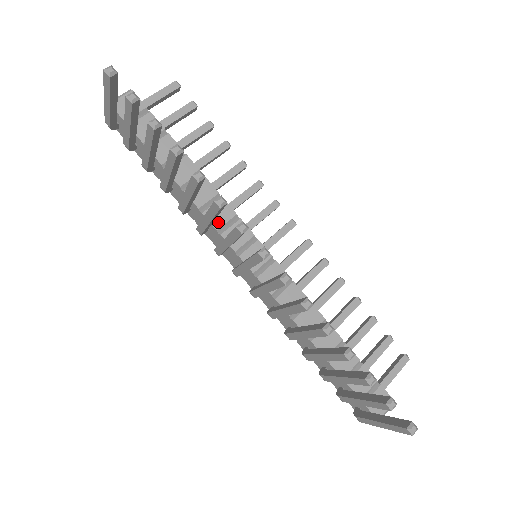
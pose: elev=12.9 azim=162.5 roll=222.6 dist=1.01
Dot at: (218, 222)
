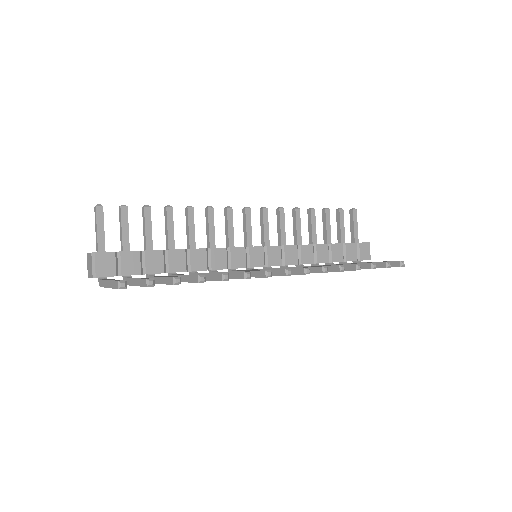
Dot at: (223, 264)
